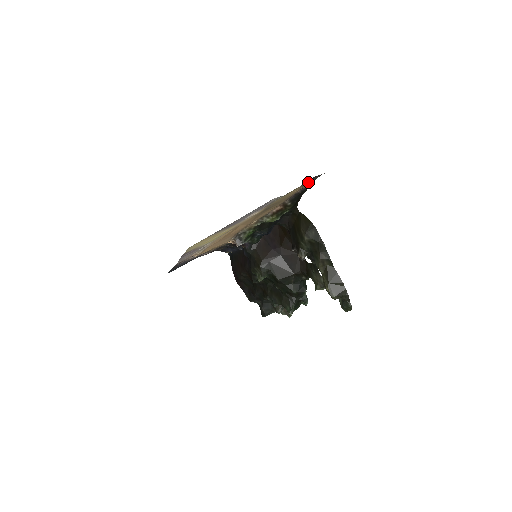
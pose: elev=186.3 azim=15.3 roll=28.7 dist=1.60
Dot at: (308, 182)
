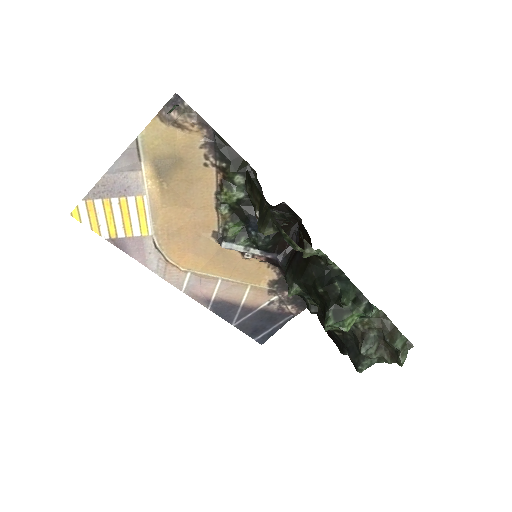
Dot at: (178, 117)
